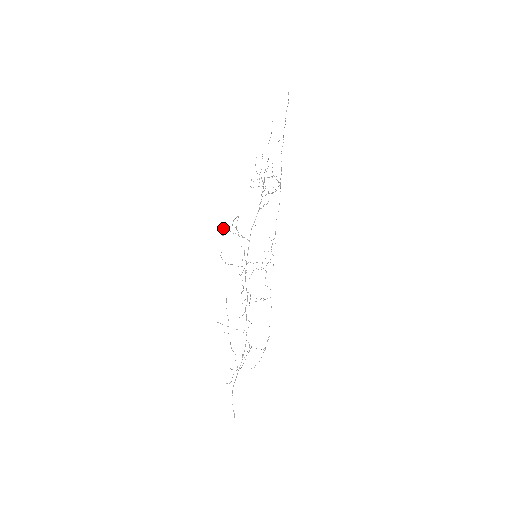
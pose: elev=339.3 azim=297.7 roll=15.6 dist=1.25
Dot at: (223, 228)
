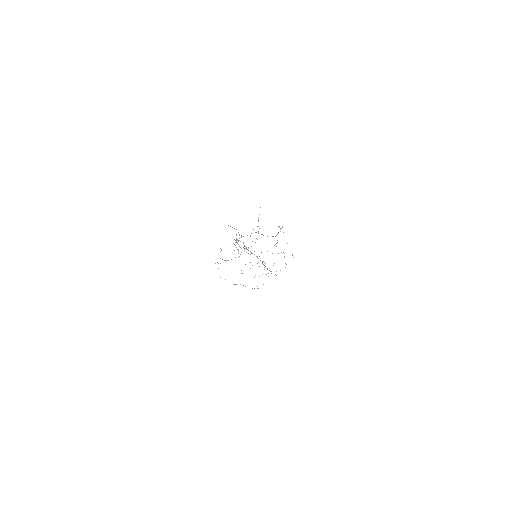
Dot at: occluded
